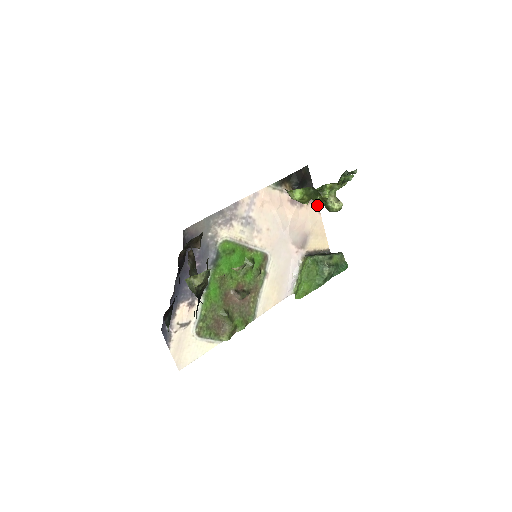
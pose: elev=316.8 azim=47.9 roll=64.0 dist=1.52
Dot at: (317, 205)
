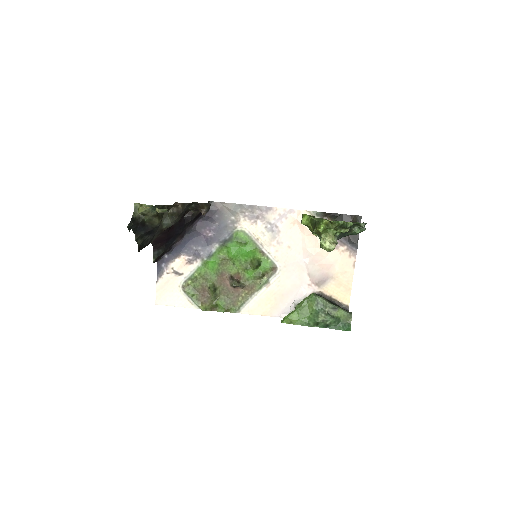
Dot at: (355, 257)
